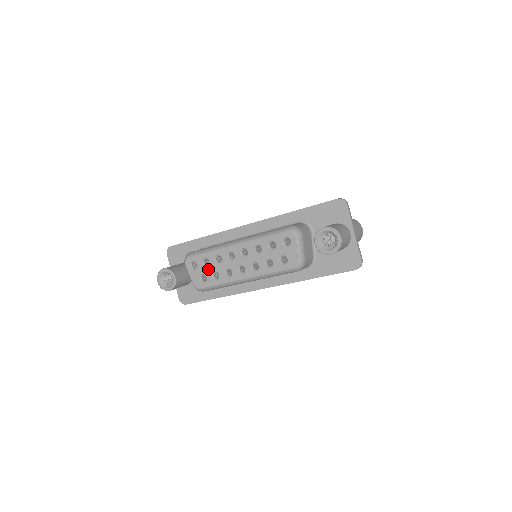
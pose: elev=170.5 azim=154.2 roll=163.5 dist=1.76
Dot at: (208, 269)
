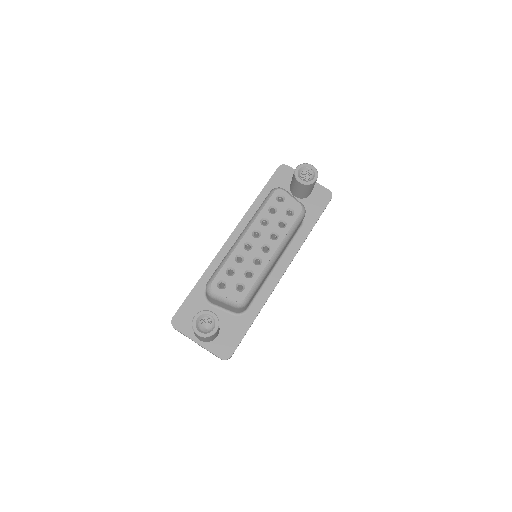
Dot at: (238, 275)
